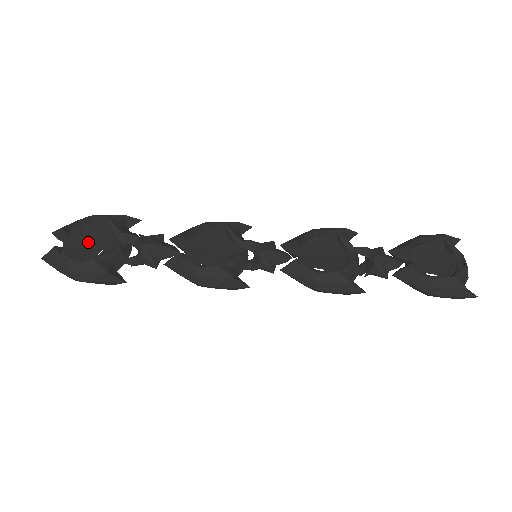
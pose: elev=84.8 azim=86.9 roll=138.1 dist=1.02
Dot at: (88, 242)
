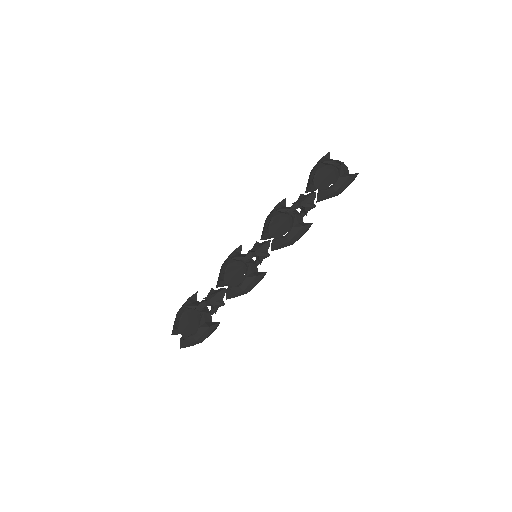
Dot at: (189, 324)
